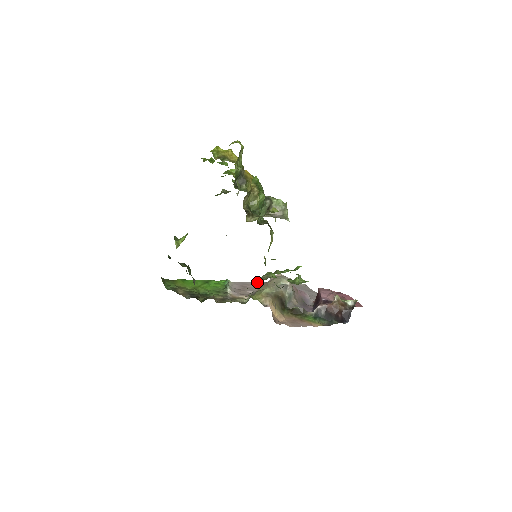
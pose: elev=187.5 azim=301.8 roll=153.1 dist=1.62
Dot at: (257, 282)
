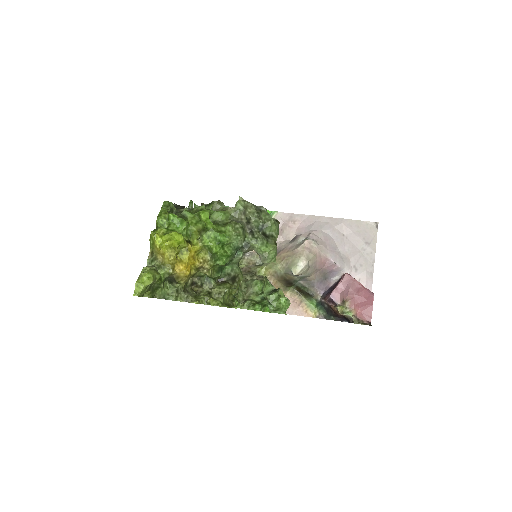
Dot at: (310, 216)
